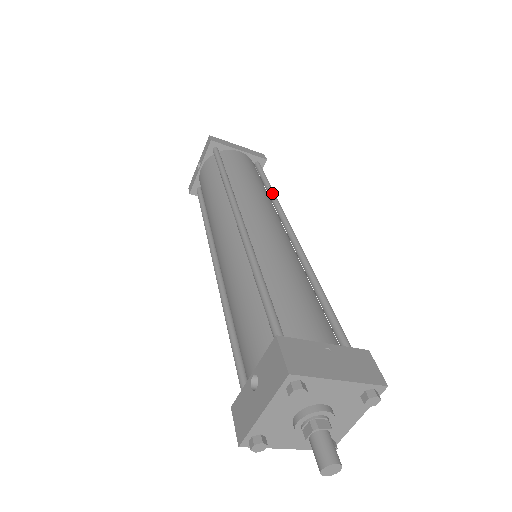
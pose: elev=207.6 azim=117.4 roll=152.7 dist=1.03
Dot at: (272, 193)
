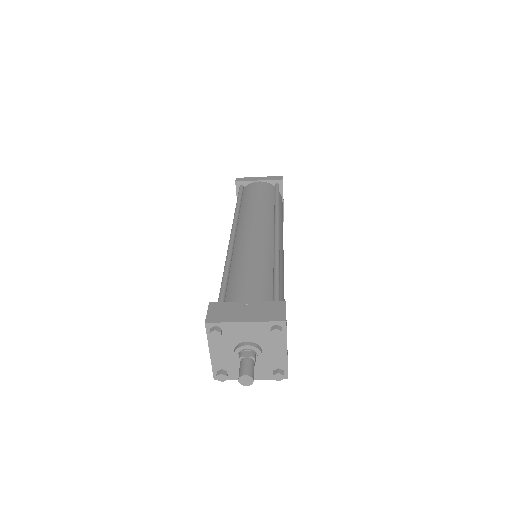
Dot at: (275, 206)
